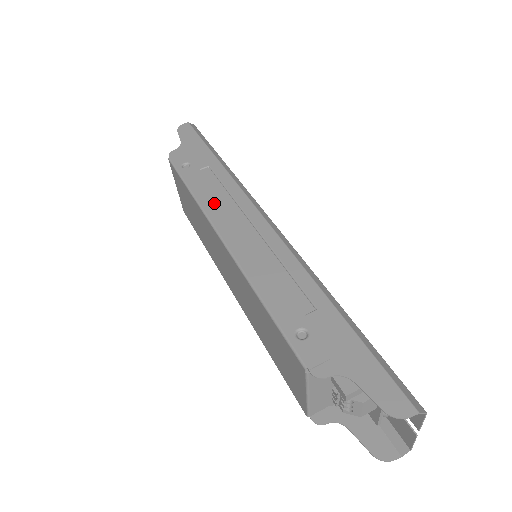
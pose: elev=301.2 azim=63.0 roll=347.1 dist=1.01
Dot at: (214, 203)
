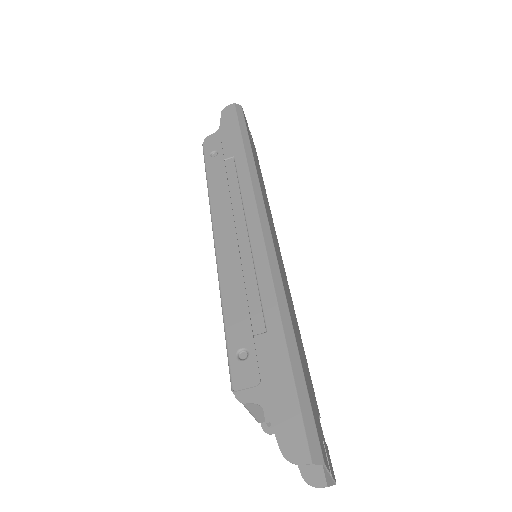
Dot at: (222, 200)
